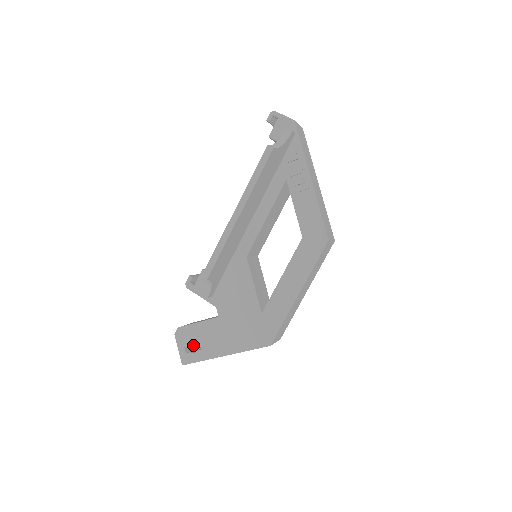
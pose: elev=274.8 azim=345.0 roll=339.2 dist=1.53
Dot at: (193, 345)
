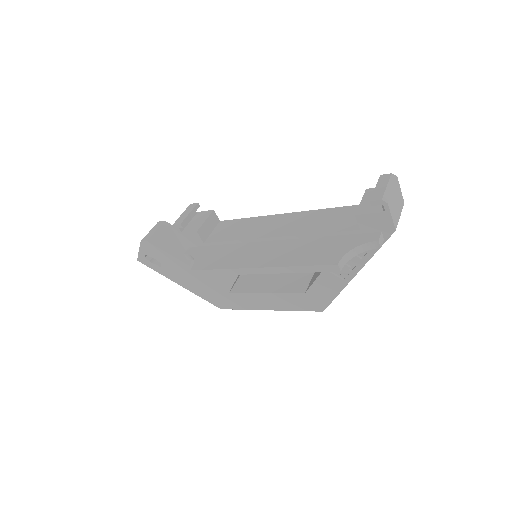
Dot at: occluded
